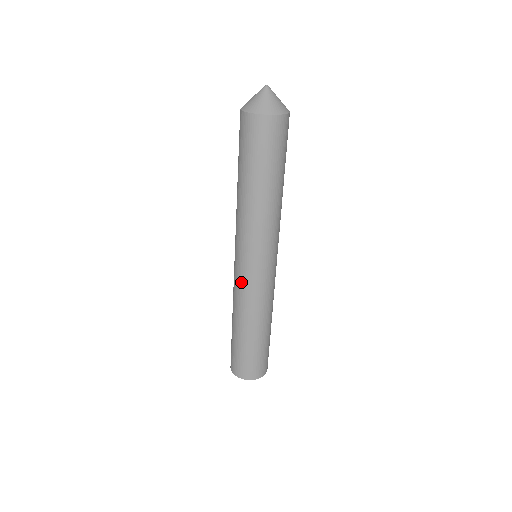
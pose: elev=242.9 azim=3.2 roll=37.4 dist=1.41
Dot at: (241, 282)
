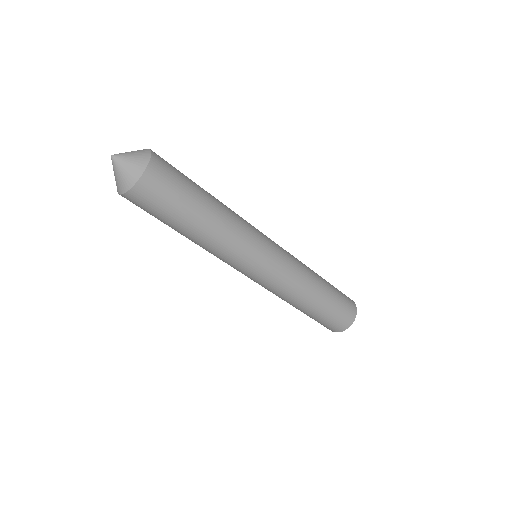
Dot at: occluded
